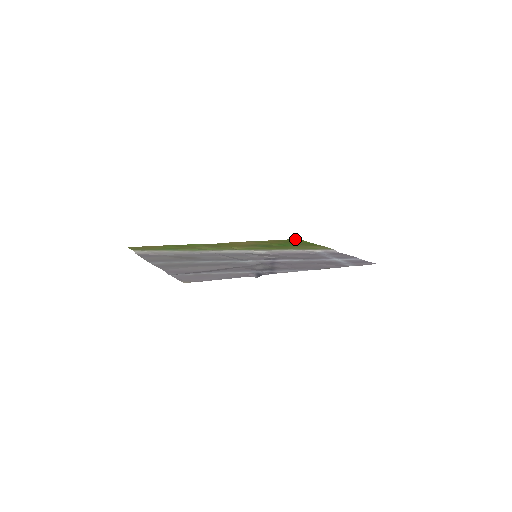
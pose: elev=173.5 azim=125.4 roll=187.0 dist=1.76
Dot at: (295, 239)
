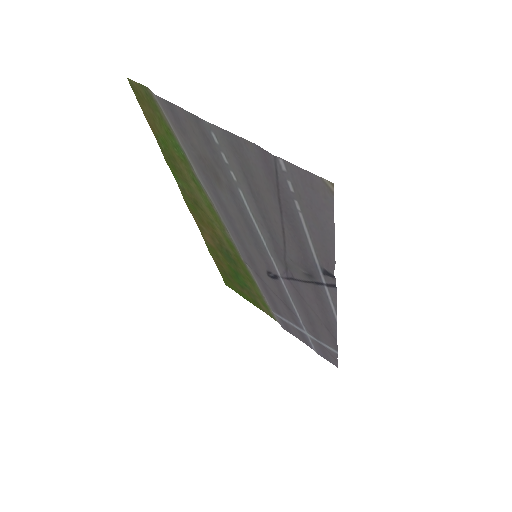
Dot at: (225, 281)
